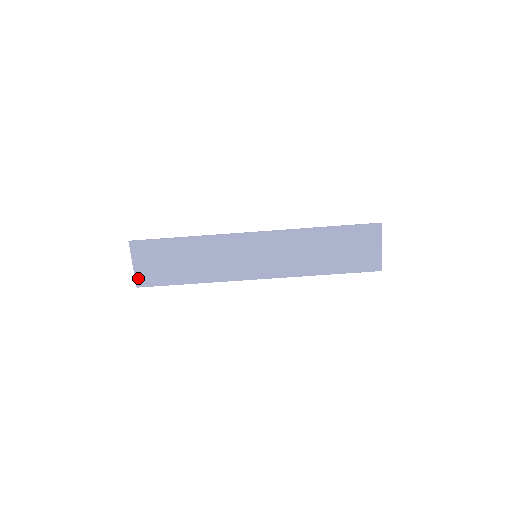
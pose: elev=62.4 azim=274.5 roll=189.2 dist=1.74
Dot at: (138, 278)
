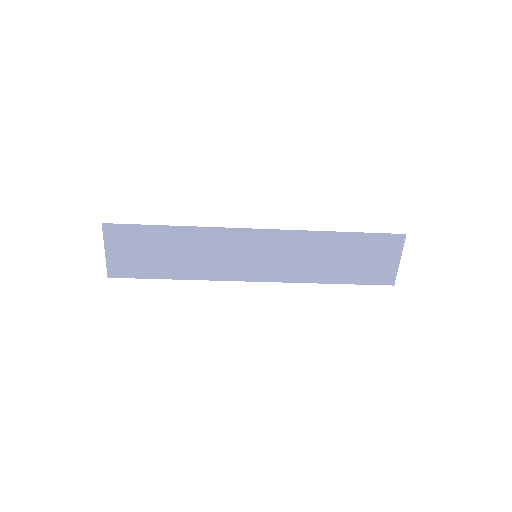
Dot at: (110, 267)
